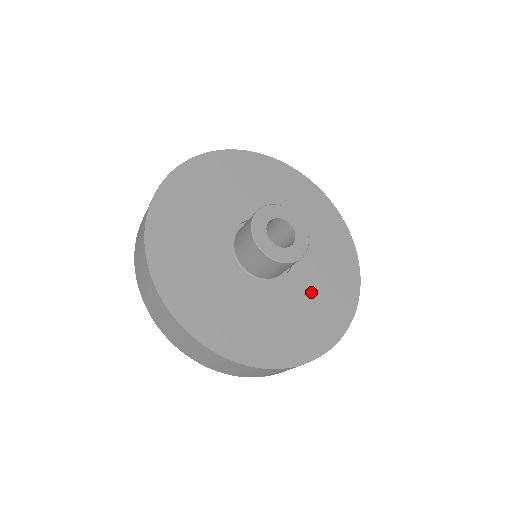
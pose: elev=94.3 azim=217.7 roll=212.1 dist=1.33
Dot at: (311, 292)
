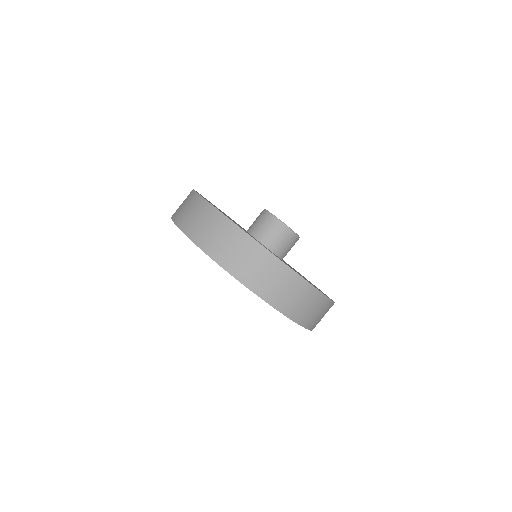
Dot at: occluded
